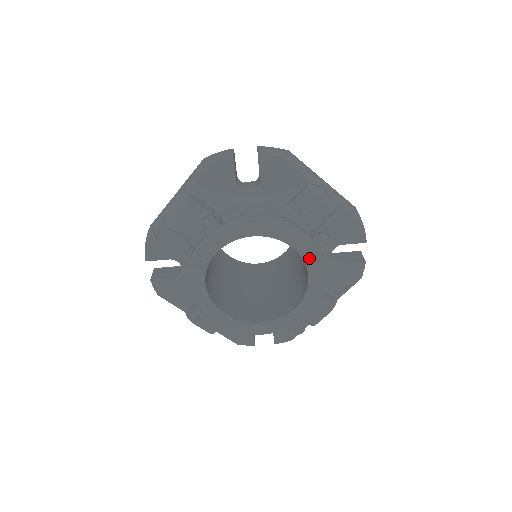
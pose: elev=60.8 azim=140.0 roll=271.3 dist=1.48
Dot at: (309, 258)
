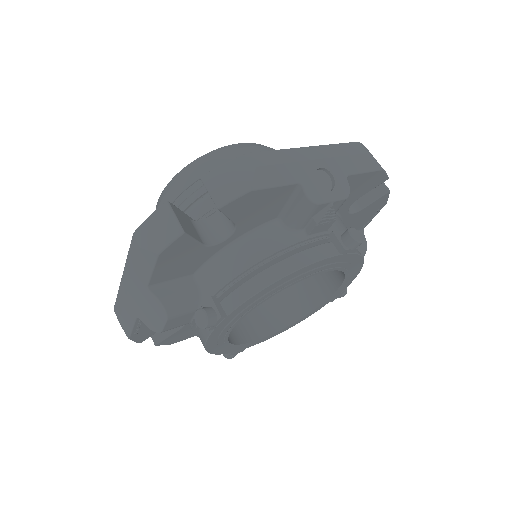
Dot at: (341, 265)
